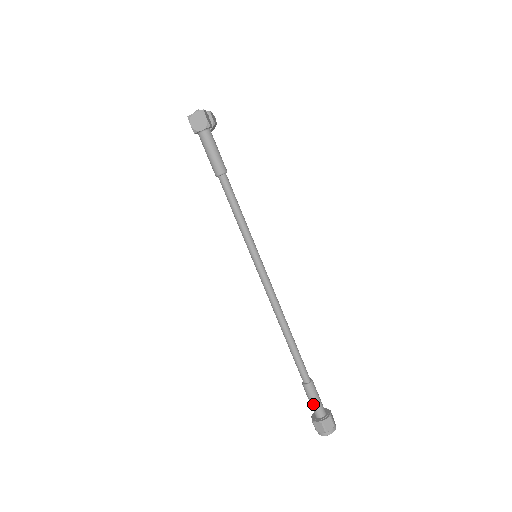
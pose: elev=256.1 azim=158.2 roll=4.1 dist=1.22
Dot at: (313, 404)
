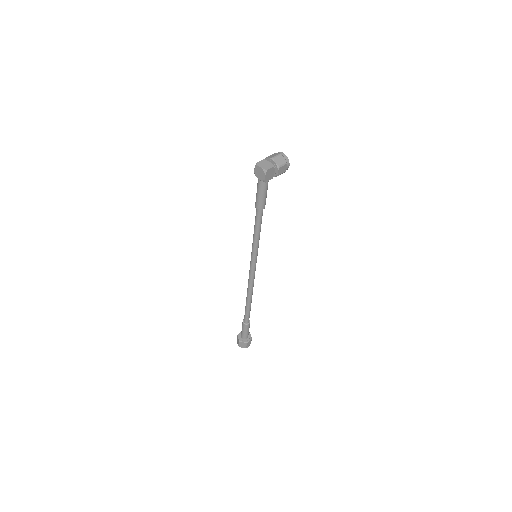
Dot at: (242, 331)
